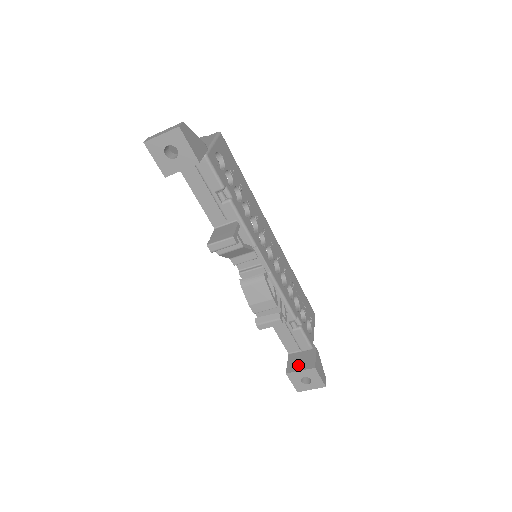
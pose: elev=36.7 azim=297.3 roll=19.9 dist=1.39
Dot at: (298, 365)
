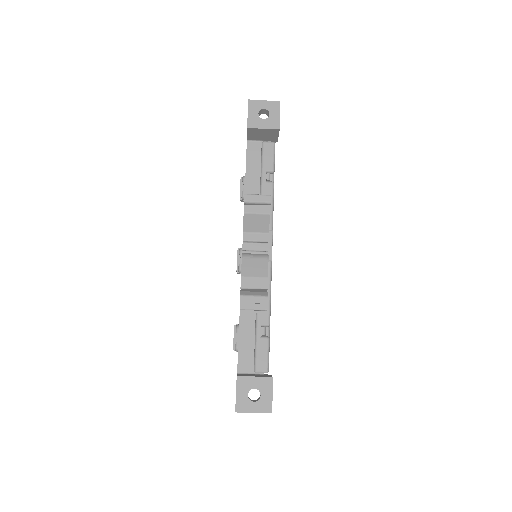
Dot at: (252, 375)
